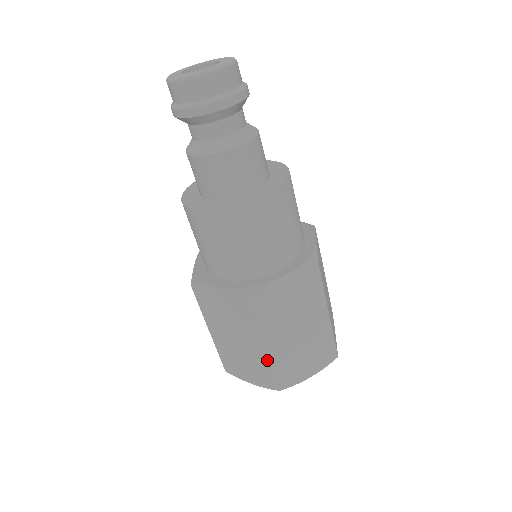
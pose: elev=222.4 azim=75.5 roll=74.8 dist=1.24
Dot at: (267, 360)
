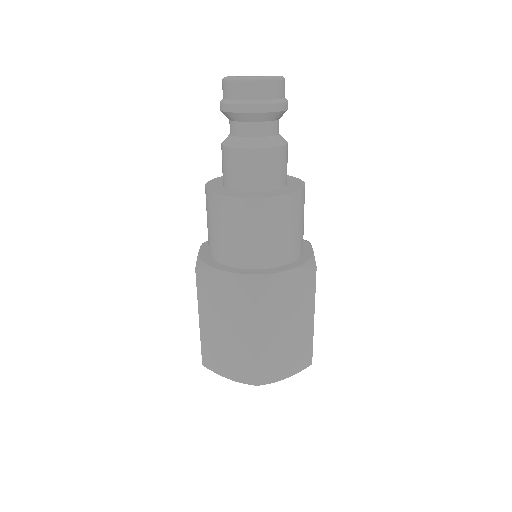
Dot at: (254, 351)
